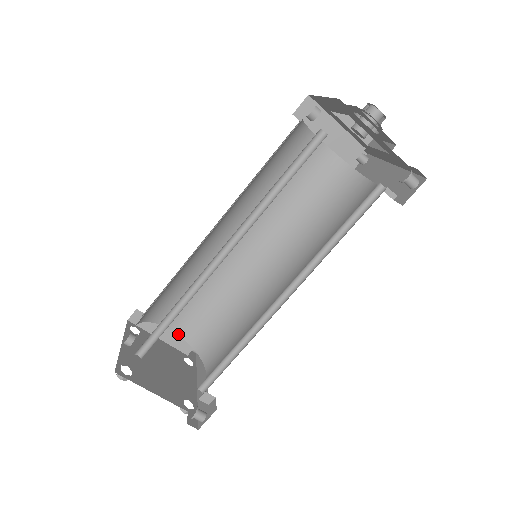
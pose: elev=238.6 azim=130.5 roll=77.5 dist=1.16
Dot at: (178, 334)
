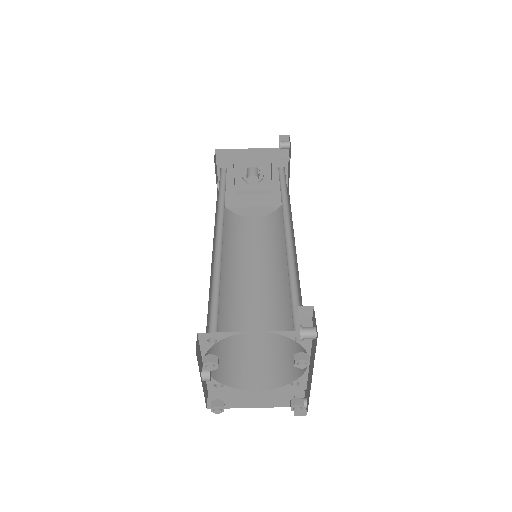
Dot at: (265, 389)
